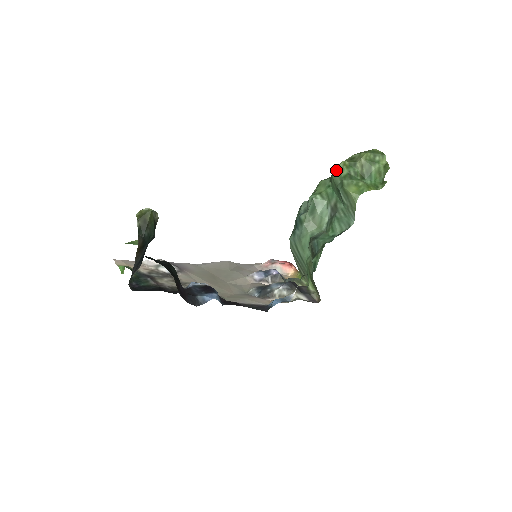
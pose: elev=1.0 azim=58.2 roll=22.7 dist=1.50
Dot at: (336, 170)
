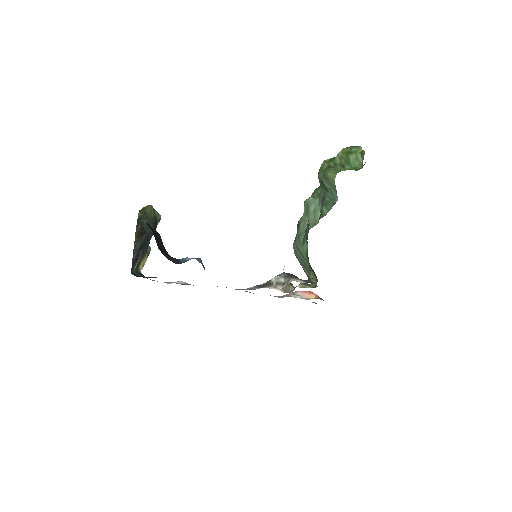
Dot at: (319, 169)
